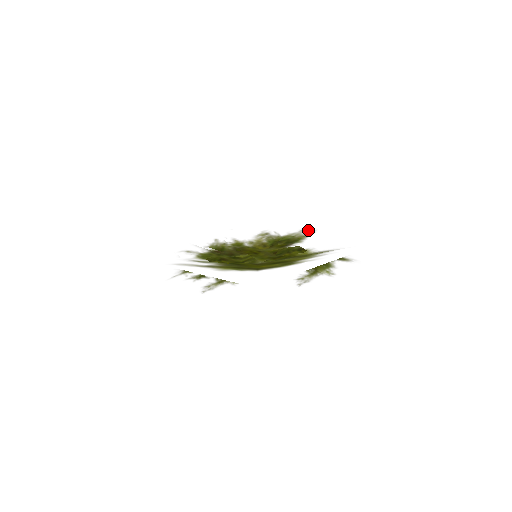
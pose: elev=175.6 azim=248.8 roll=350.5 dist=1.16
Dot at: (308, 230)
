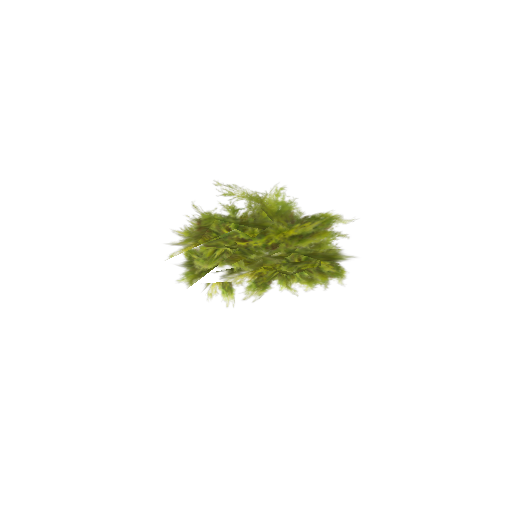
Dot at: occluded
